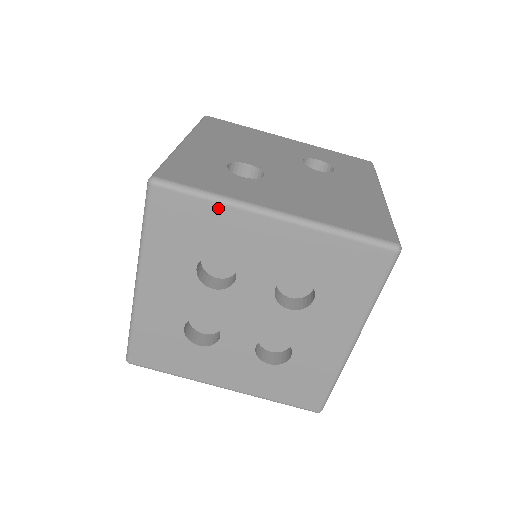
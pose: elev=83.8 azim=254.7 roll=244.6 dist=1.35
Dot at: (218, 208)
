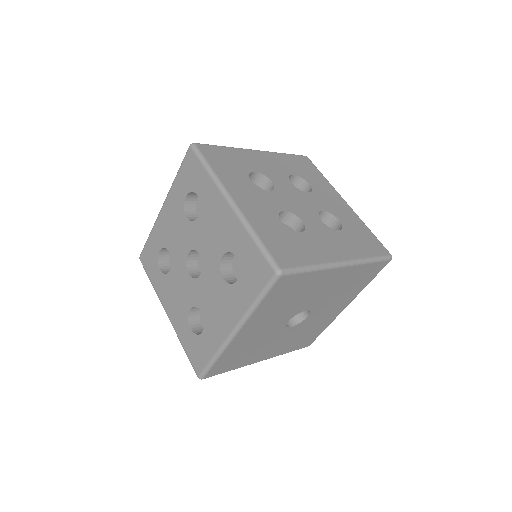
Dot at: (325, 180)
